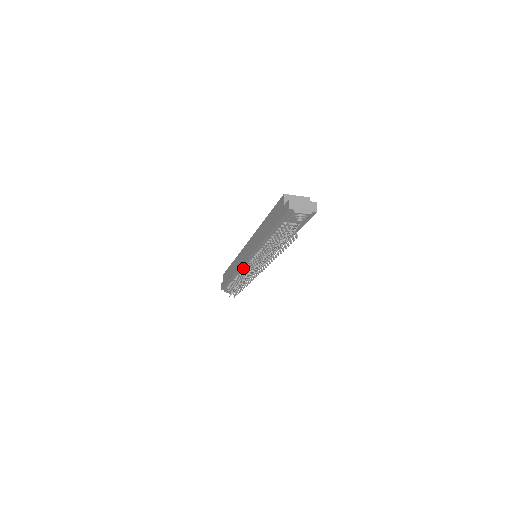
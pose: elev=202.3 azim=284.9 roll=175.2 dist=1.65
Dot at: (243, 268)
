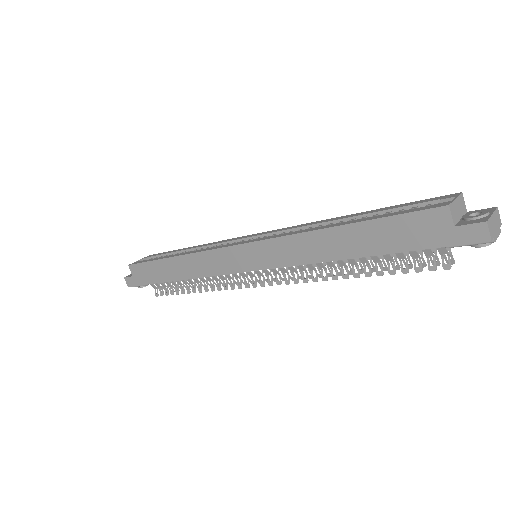
Dot at: occluded
